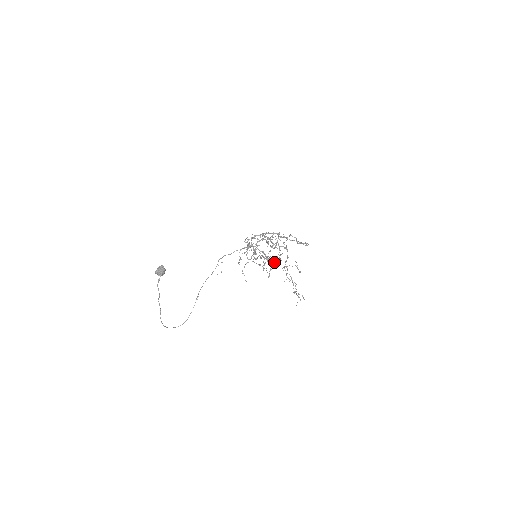
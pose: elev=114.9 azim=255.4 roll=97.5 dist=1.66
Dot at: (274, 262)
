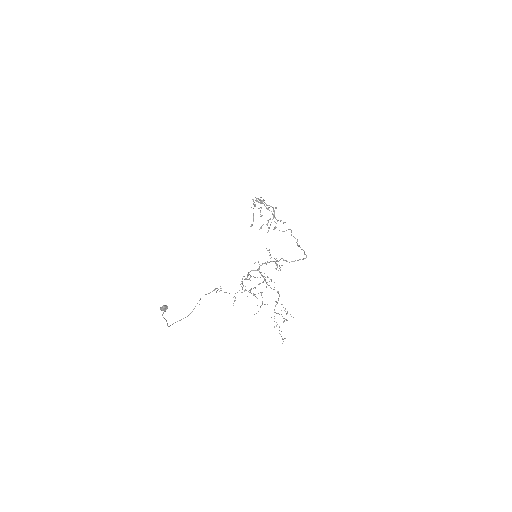
Dot at: (280, 220)
